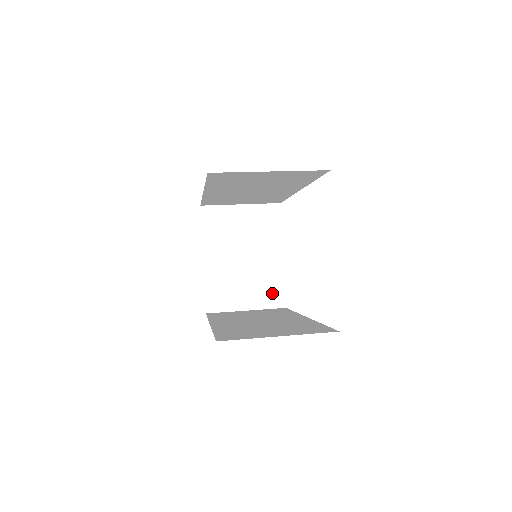
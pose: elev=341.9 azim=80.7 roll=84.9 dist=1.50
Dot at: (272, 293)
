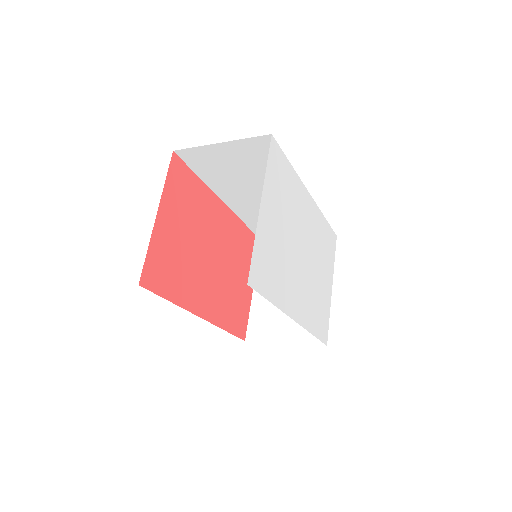
Dot at: occluded
